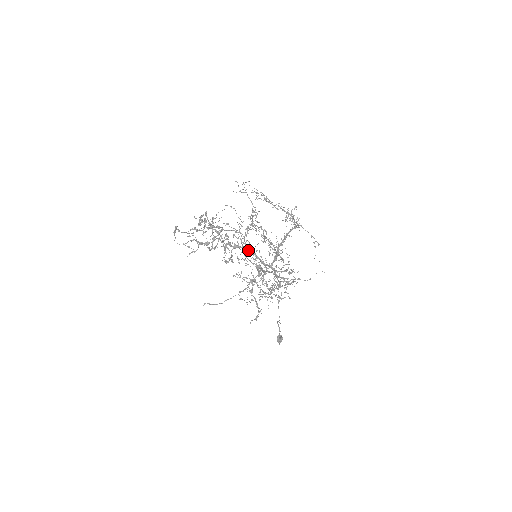
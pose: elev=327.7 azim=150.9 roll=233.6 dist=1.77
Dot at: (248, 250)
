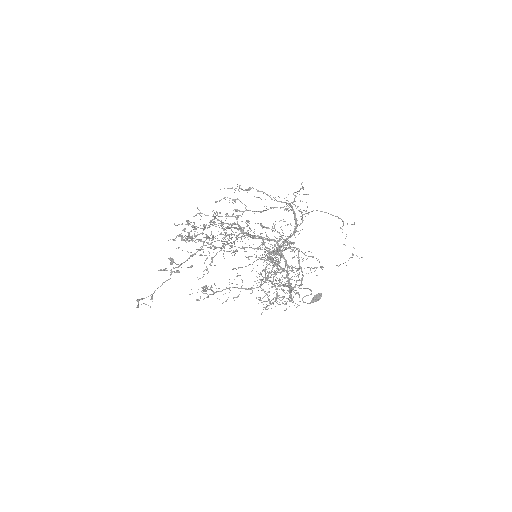
Dot at: occluded
